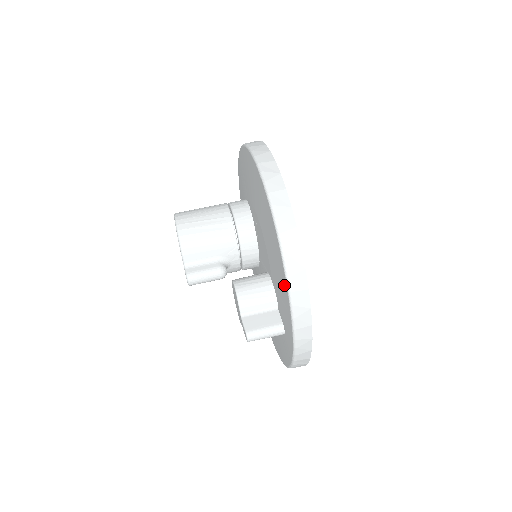
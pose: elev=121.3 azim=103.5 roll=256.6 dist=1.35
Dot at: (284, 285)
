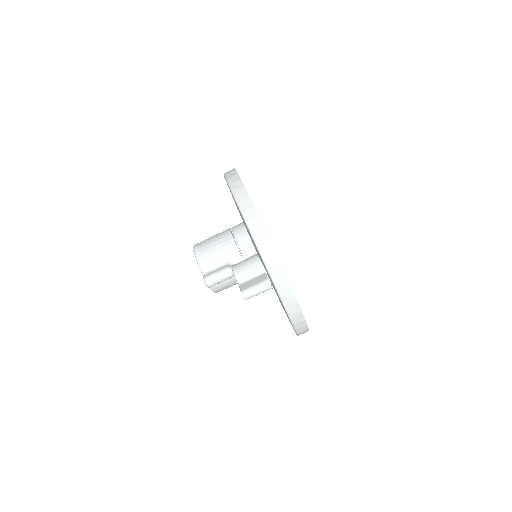
Dot at: occluded
